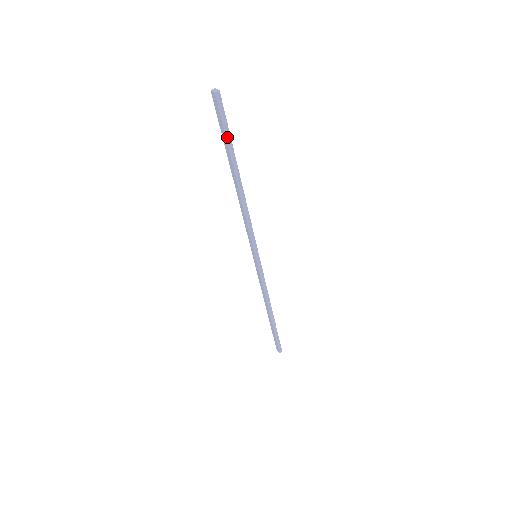
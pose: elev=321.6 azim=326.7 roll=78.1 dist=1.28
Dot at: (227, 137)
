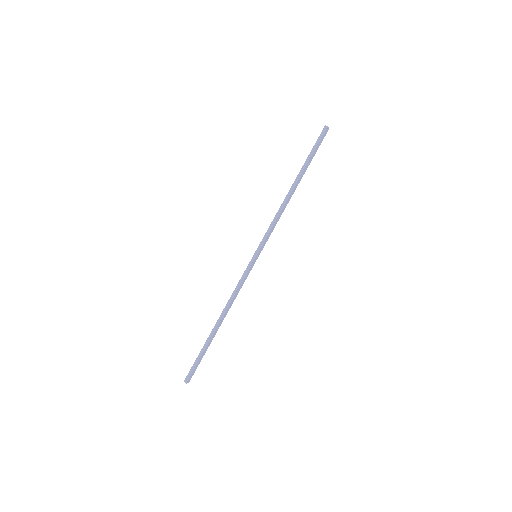
Dot at: (311, 154)
